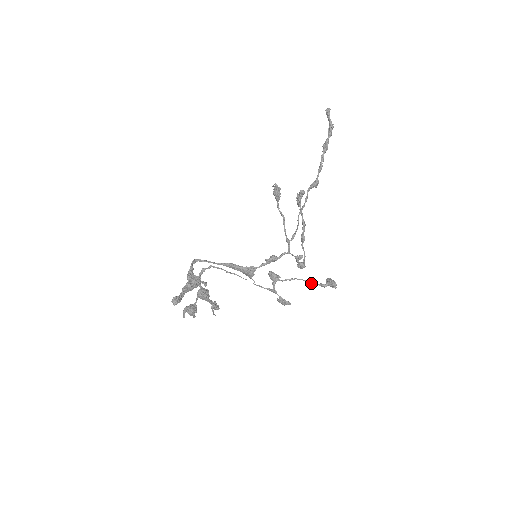
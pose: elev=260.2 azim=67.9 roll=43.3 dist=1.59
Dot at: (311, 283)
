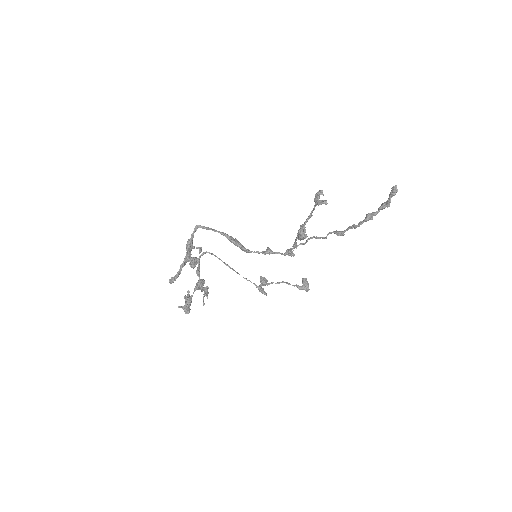
Dot at: occluded
